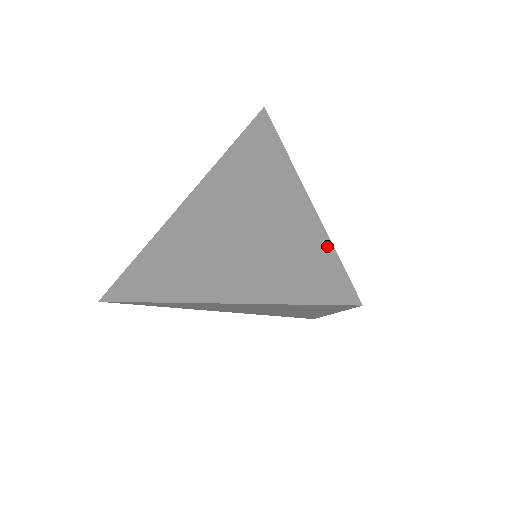
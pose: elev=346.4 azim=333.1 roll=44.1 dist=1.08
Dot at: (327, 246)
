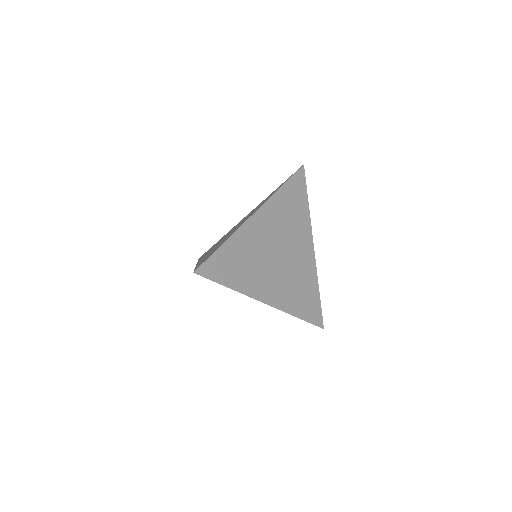
Dot at: (221, 245)
